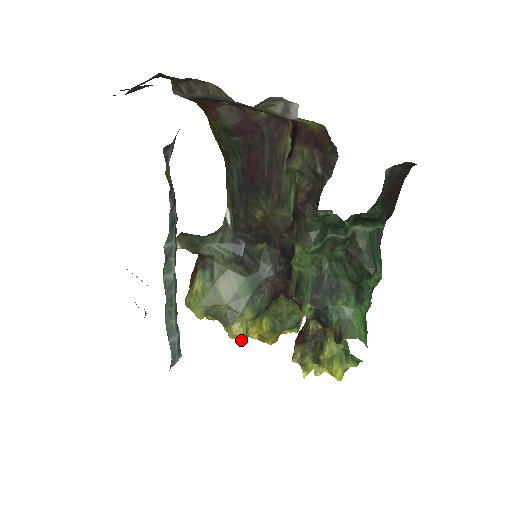
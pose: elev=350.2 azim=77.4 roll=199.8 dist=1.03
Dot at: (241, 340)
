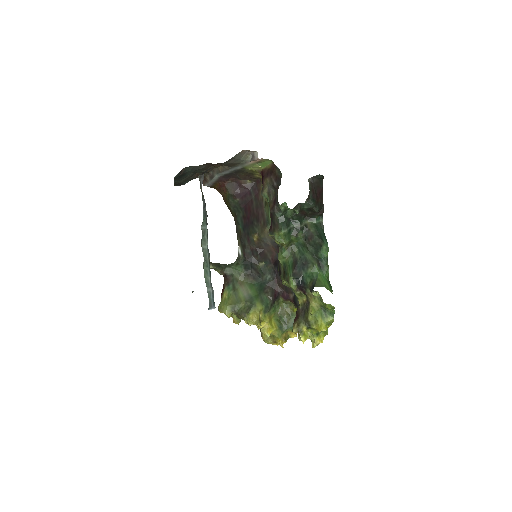
Dot at: (256, 322)
